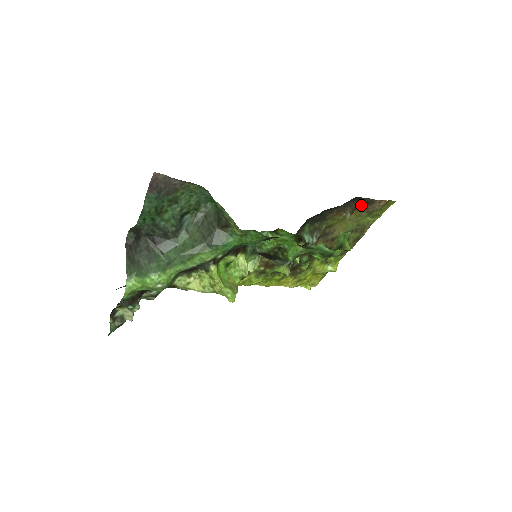
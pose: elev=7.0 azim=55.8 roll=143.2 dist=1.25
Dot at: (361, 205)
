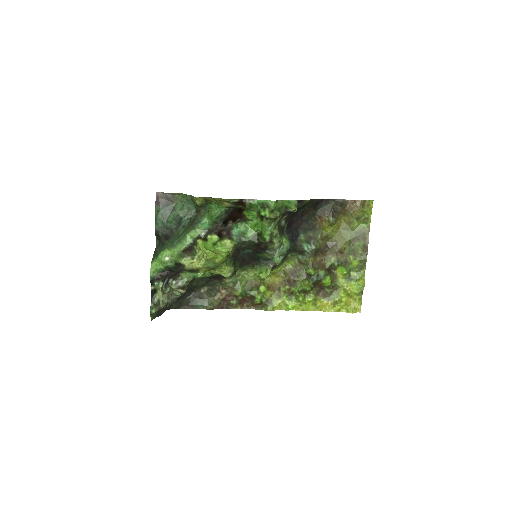
Dot at: (339, 209)
